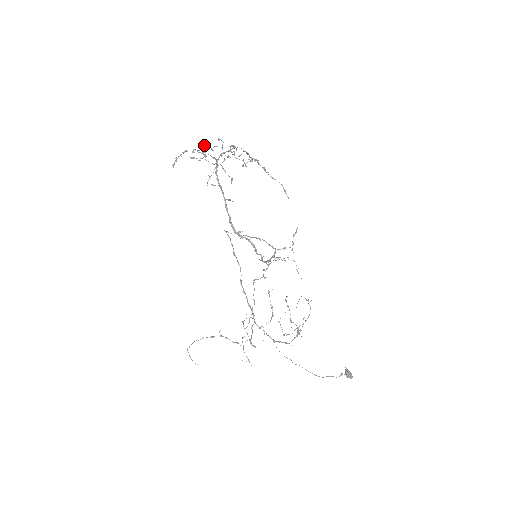
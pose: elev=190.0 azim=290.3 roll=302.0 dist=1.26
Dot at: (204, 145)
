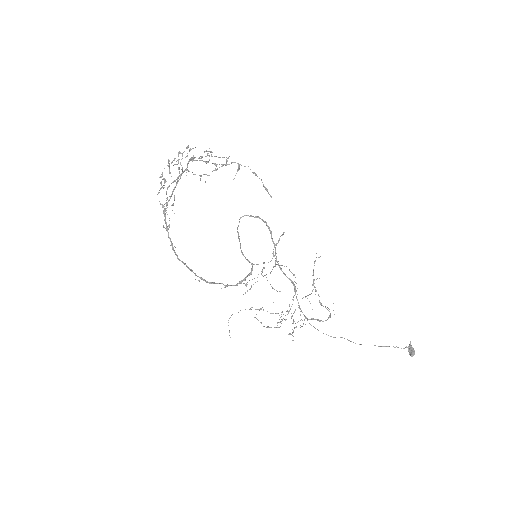
Dot at: (171, 162)
